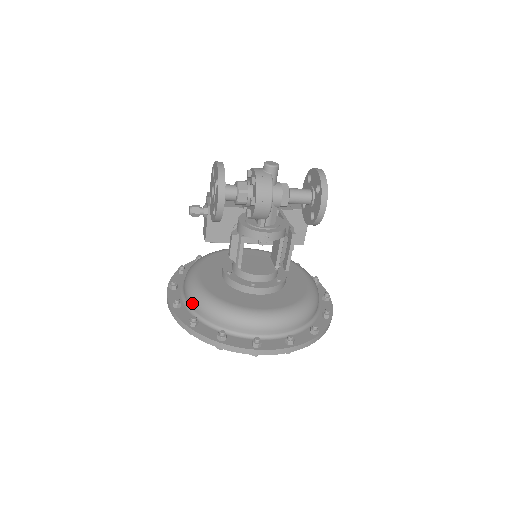
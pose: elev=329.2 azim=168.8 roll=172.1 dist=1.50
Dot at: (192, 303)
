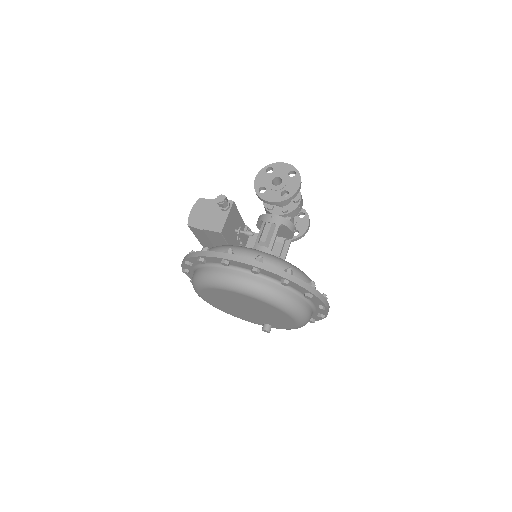
Dot at: (270, 262)
